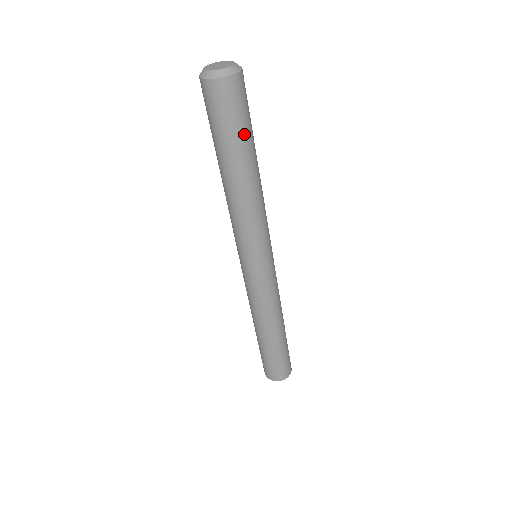
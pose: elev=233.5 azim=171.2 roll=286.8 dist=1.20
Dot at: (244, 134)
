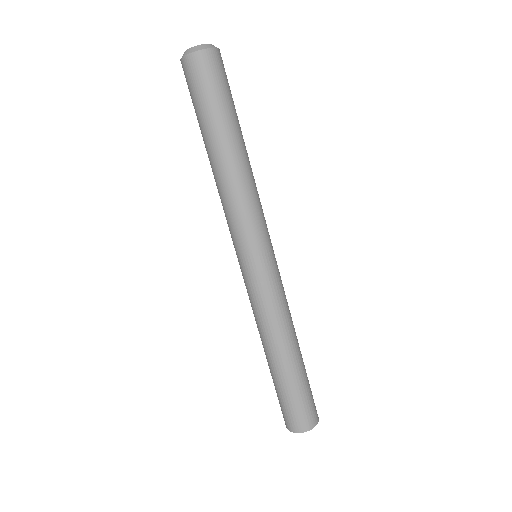
Dot at: (230, 106)
